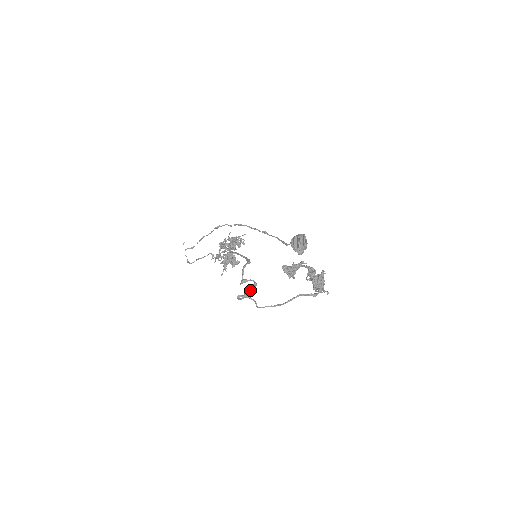
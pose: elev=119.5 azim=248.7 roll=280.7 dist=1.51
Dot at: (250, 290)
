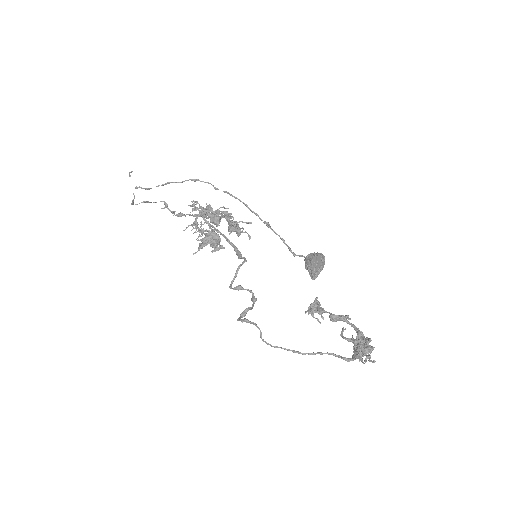
Dot at: (251, 309)
